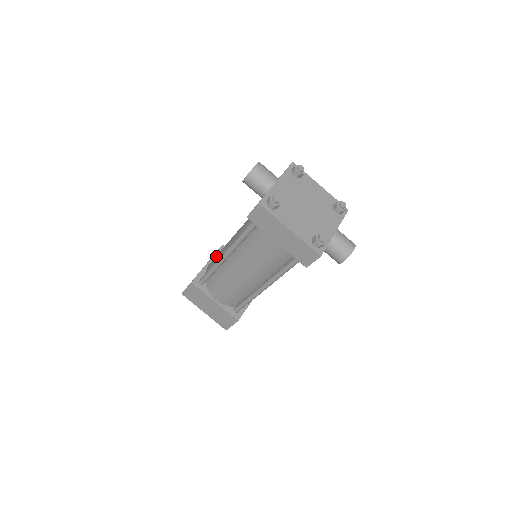
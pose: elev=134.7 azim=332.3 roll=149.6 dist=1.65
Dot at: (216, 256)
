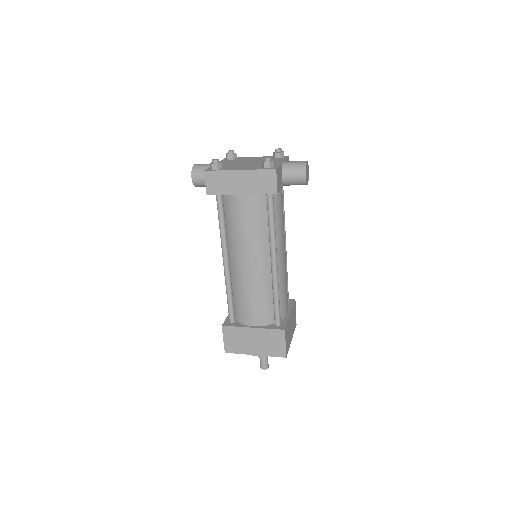
Dot at: occluded
